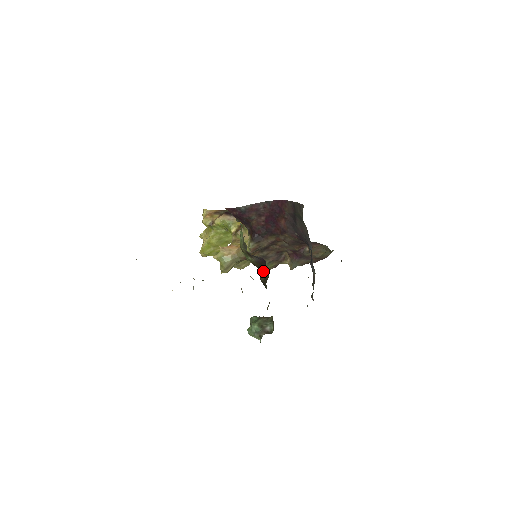
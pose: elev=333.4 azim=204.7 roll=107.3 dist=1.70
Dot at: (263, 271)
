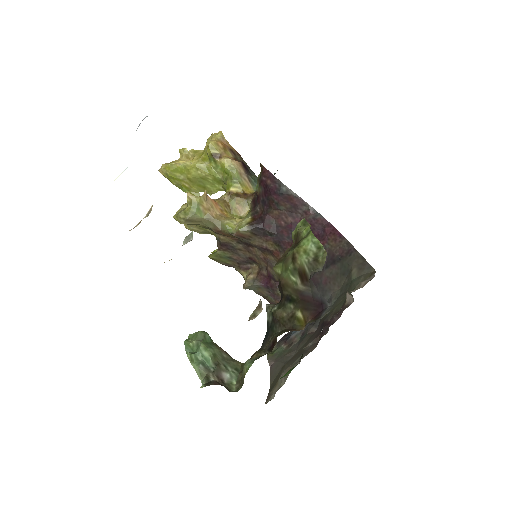
Dot at: (293, 308)
